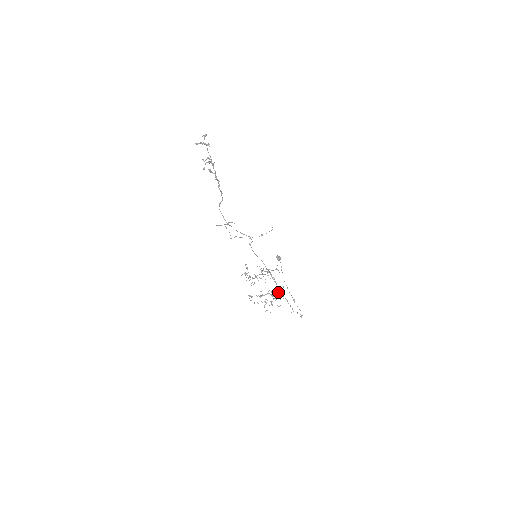
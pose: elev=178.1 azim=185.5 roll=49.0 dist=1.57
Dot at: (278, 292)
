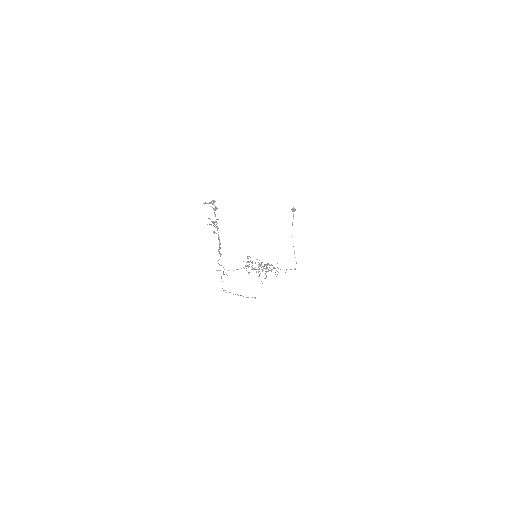
Dot at: (274, 268)
